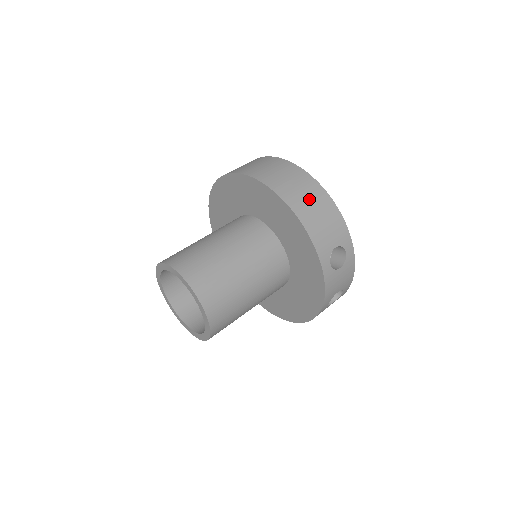
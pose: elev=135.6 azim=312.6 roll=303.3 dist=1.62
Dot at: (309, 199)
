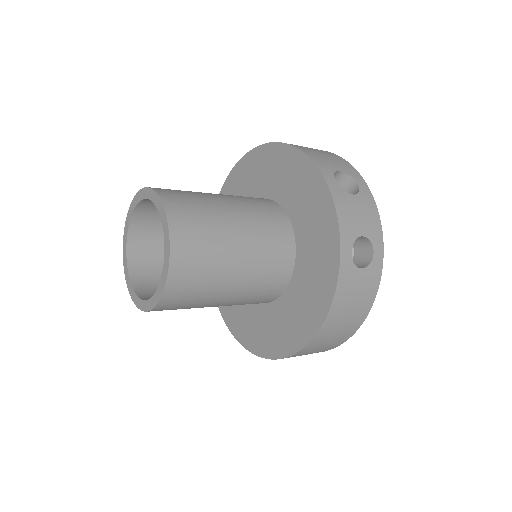
Dot at: occluded
